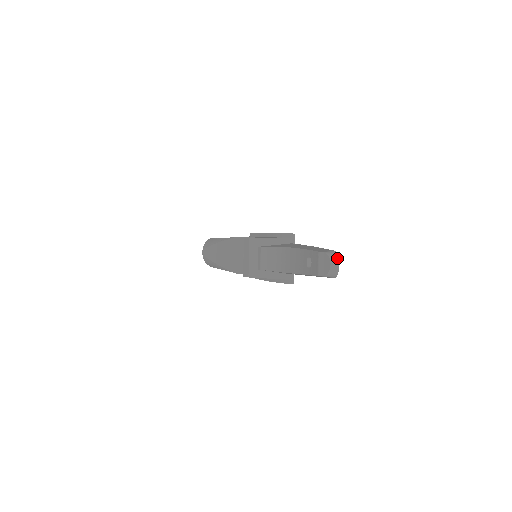
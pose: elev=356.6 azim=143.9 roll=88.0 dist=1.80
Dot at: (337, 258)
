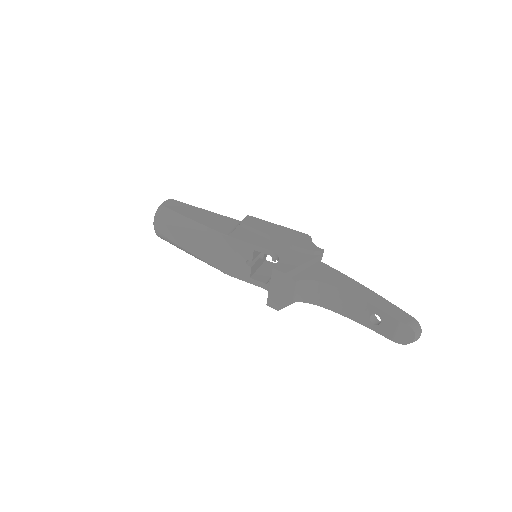
Dot at: (420, 330)
